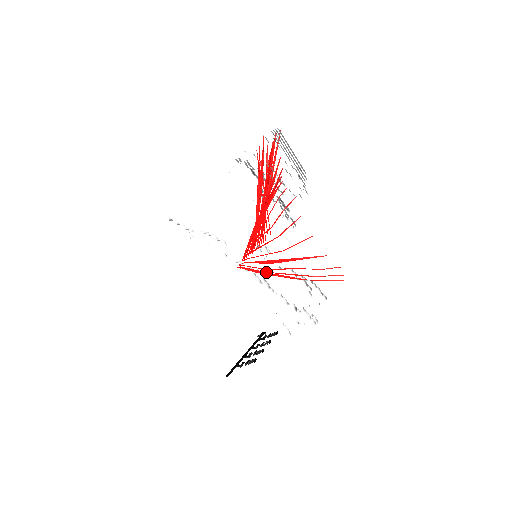
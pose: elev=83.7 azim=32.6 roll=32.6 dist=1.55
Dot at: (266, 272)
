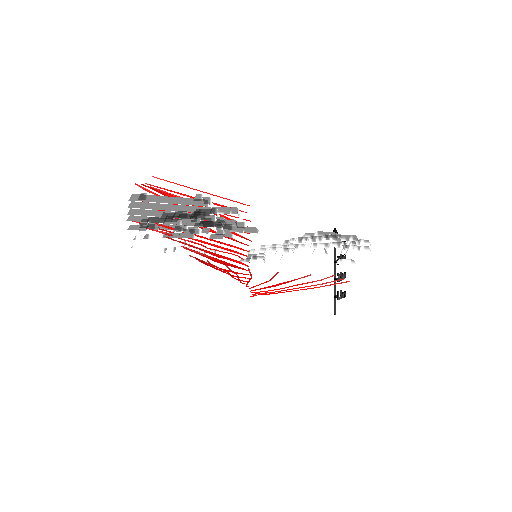
Dot at: (276, 293)
